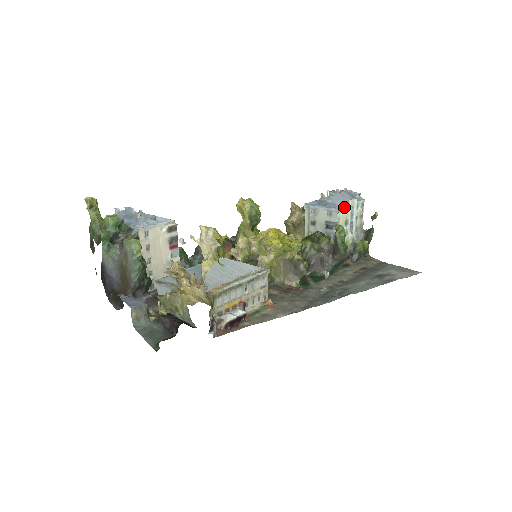
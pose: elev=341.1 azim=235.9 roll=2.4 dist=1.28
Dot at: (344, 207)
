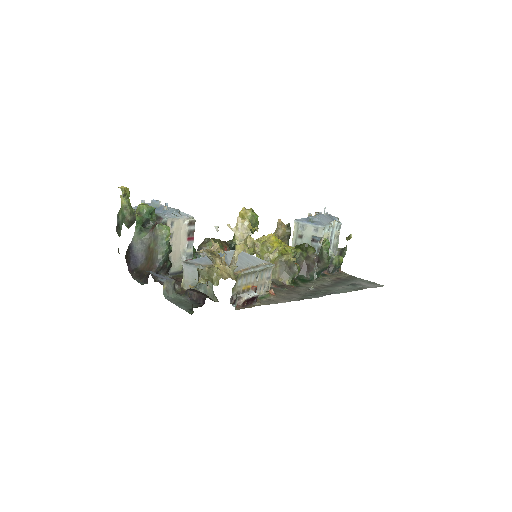
Dot at: (328, 226)
